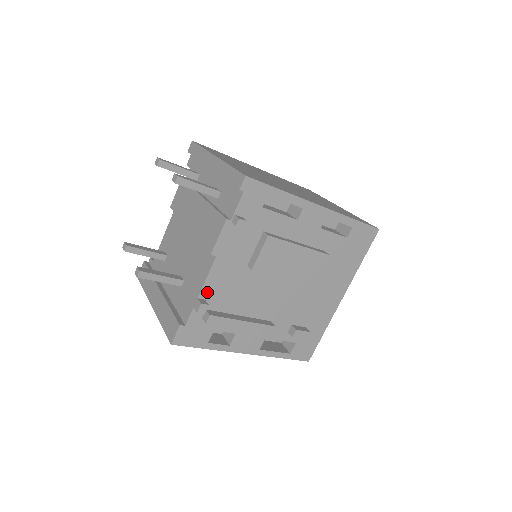
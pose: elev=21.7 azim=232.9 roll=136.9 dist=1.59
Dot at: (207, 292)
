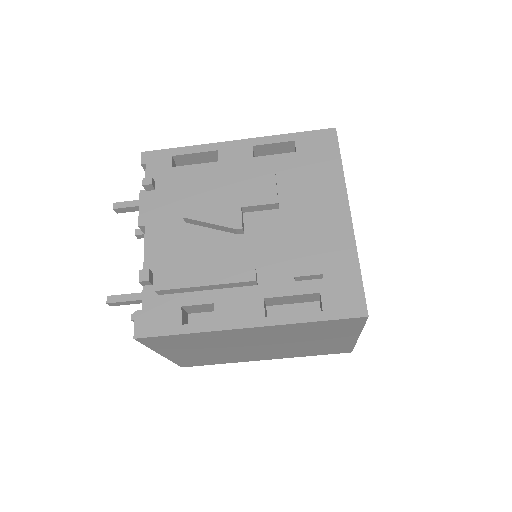
Dot at: (152, 264)
